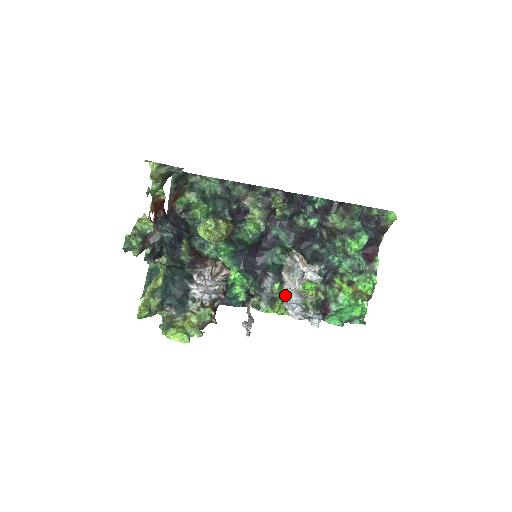
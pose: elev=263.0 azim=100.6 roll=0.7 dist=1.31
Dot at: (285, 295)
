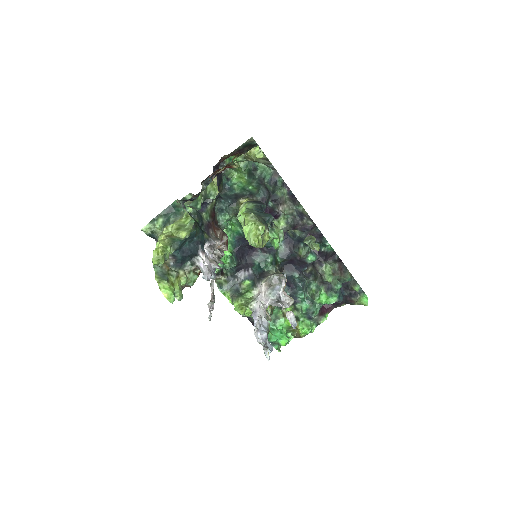
Dot at: (254, 303)
